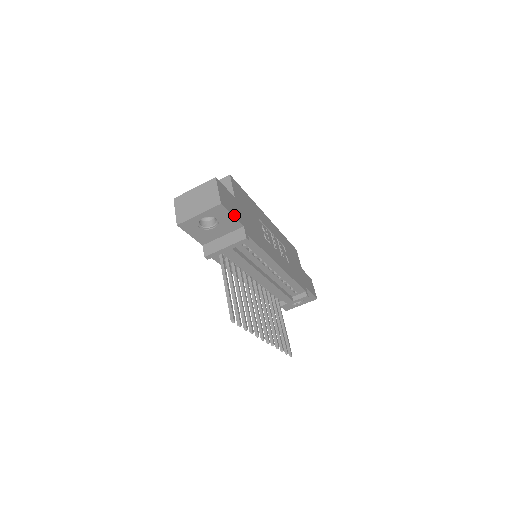
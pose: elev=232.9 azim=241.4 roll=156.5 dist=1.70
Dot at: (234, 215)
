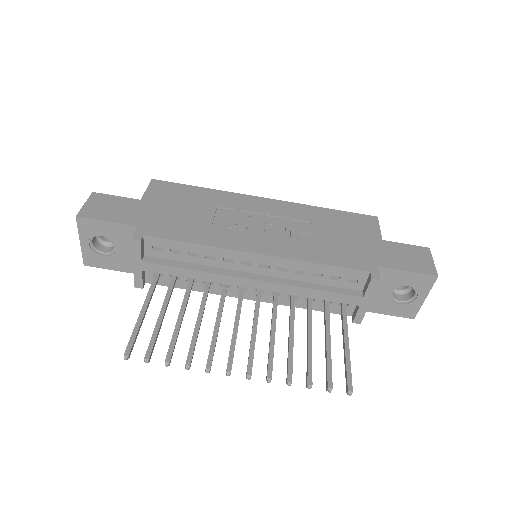
Dot at: (113, 220)
